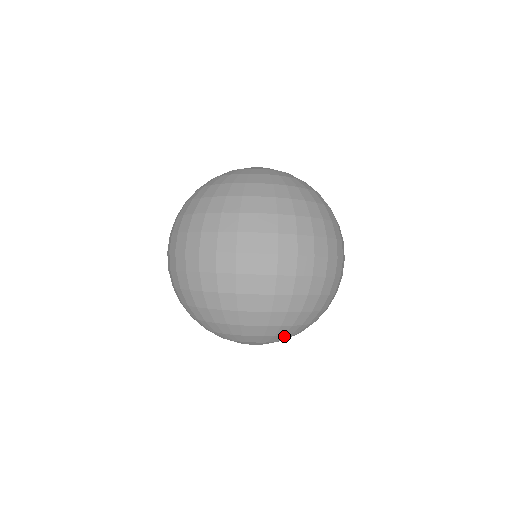
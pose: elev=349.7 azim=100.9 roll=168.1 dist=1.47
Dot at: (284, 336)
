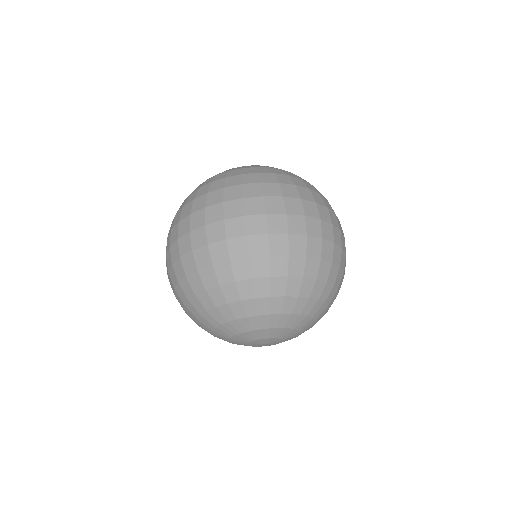
Dot at: (307, 318)
